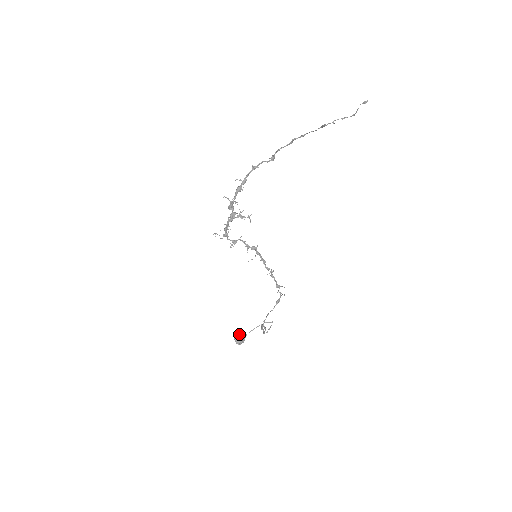
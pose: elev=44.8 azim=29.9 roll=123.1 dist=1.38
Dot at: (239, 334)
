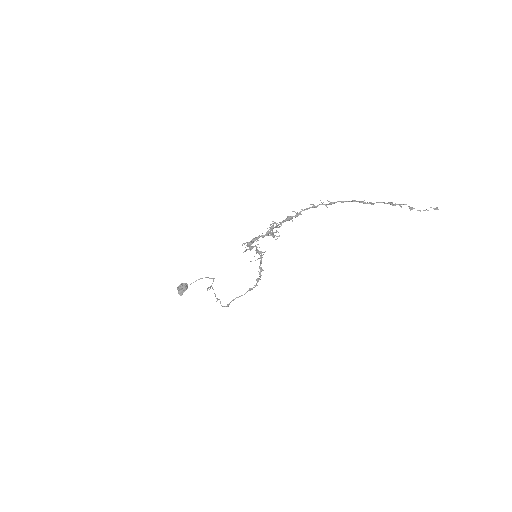
Dot at: (183, 286)
